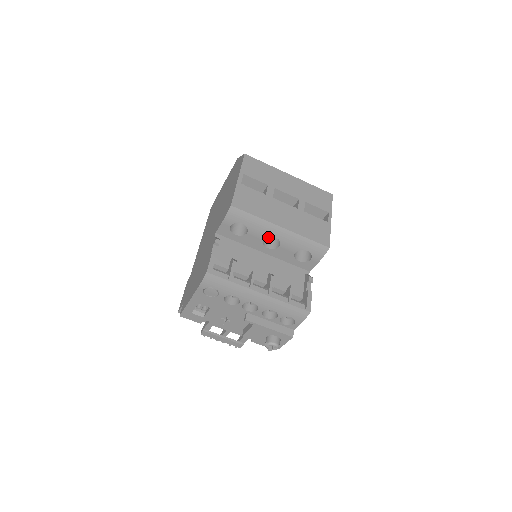
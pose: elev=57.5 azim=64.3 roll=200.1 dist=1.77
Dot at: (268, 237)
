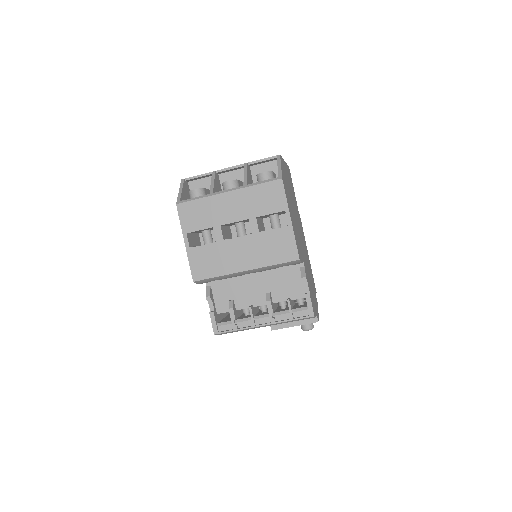
Dot at: occluded
